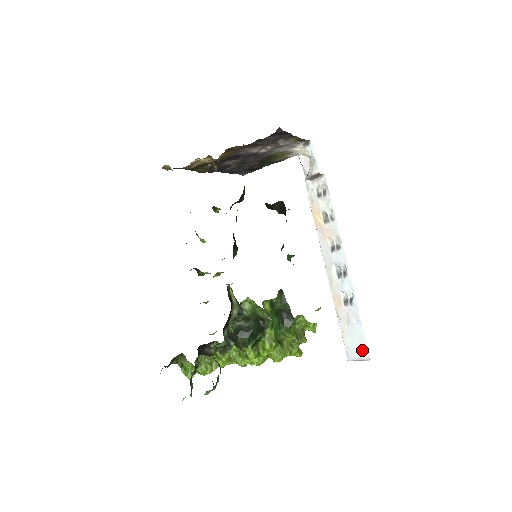
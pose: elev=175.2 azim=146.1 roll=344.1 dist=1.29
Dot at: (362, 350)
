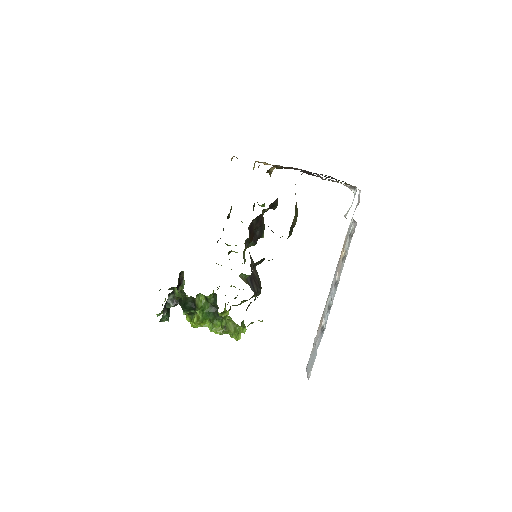
Dot at: (310, 369)
